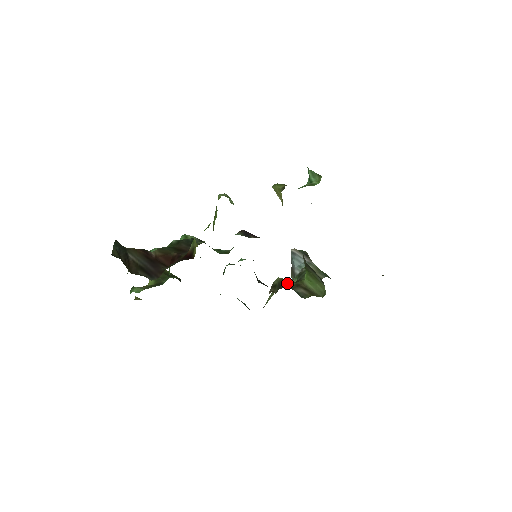
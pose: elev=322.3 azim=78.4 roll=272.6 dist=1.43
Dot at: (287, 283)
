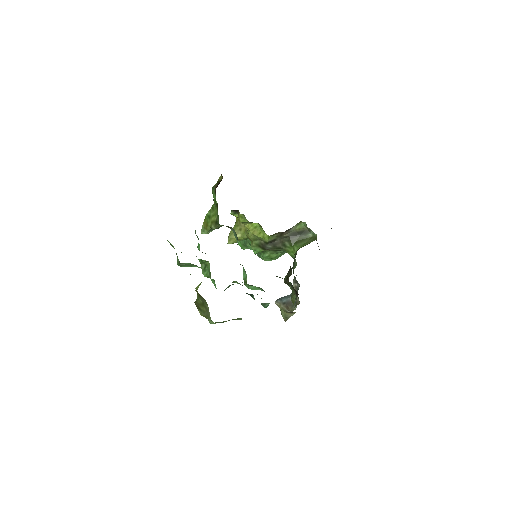
Dot at: occluded
